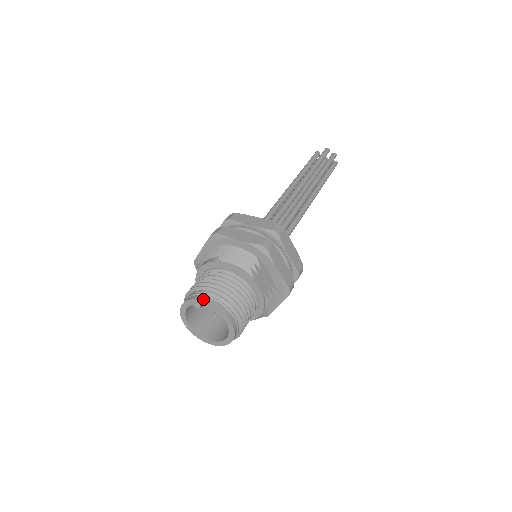
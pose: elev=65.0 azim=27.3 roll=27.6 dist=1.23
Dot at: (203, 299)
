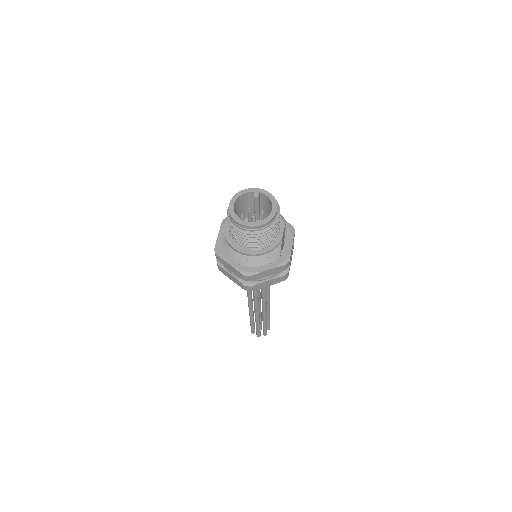
Dot at: (268, 192)
